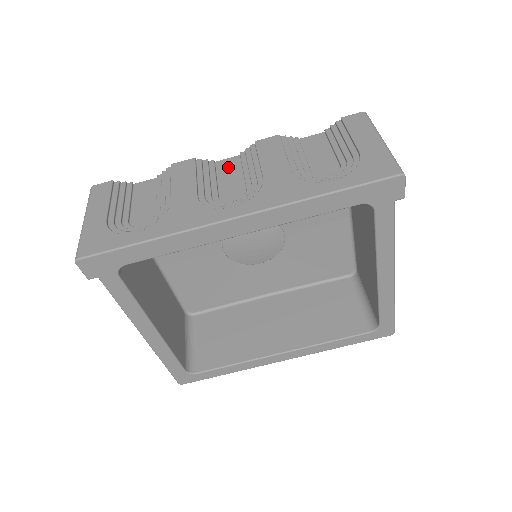
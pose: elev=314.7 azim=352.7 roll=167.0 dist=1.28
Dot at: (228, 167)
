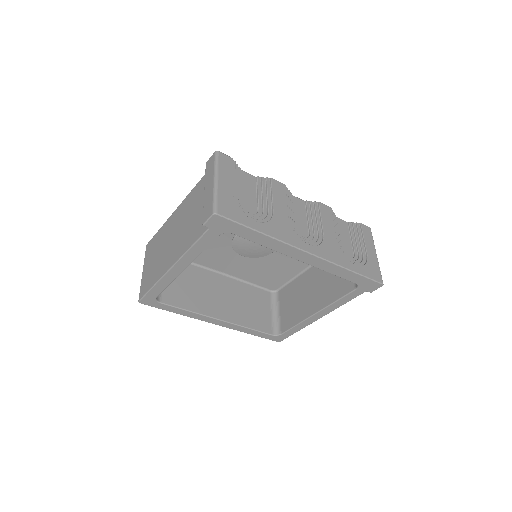
Dot at: (299, 206)
